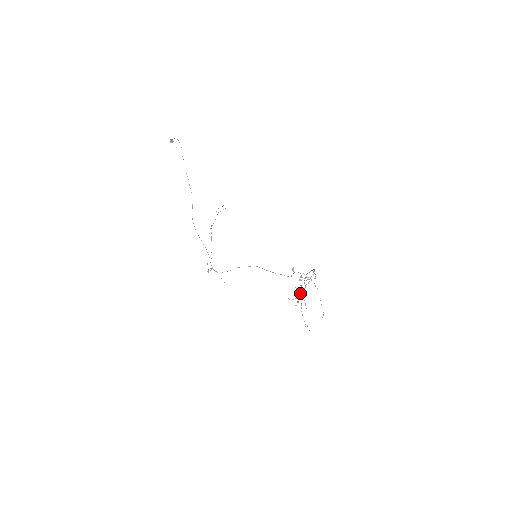
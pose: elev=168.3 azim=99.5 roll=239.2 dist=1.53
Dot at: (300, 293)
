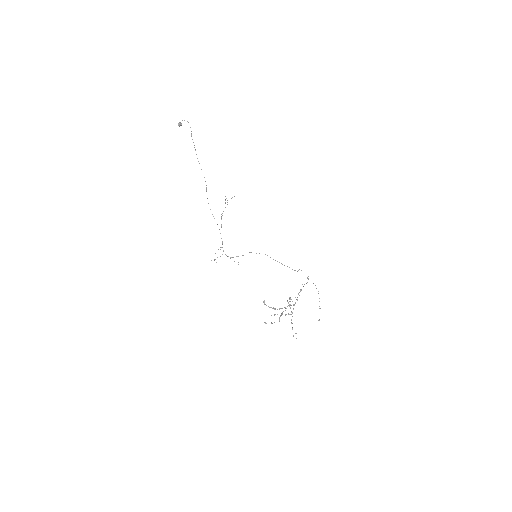
Dot at: occluded
